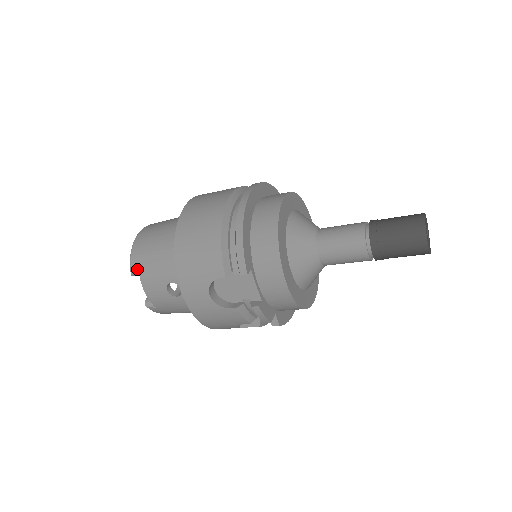
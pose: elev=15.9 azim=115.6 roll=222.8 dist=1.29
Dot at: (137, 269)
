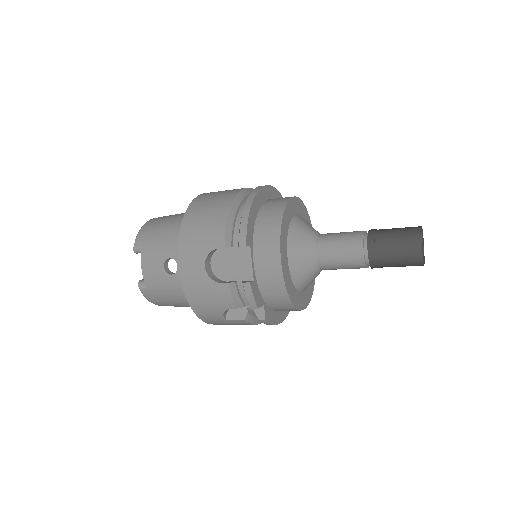
Dot at: (141, 244)
